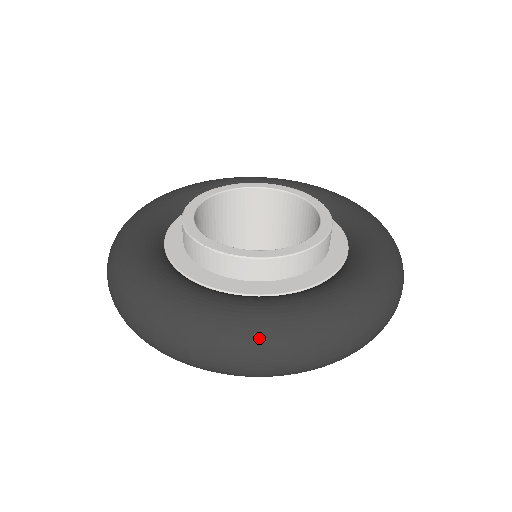
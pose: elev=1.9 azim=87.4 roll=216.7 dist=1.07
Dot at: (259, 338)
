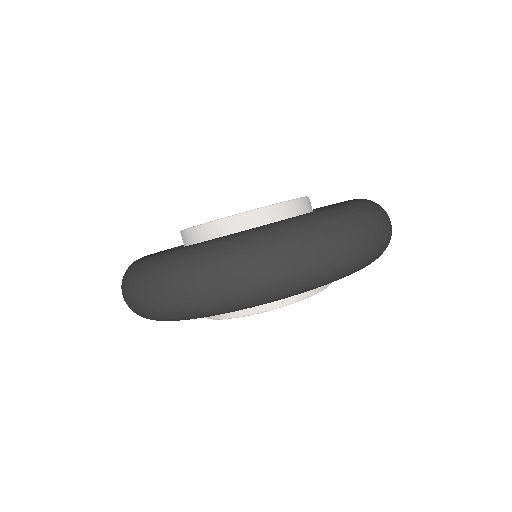
Dot at: (183, 261)
